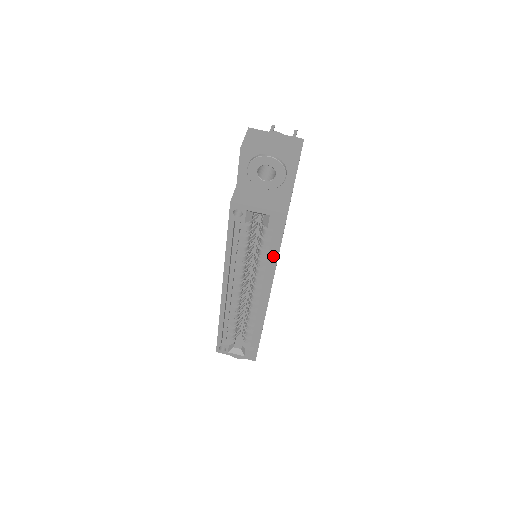
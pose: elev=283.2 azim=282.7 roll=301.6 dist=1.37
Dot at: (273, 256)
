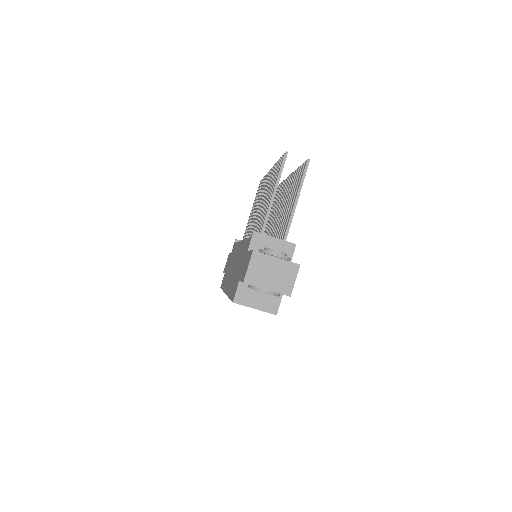
Dot at: occluded
